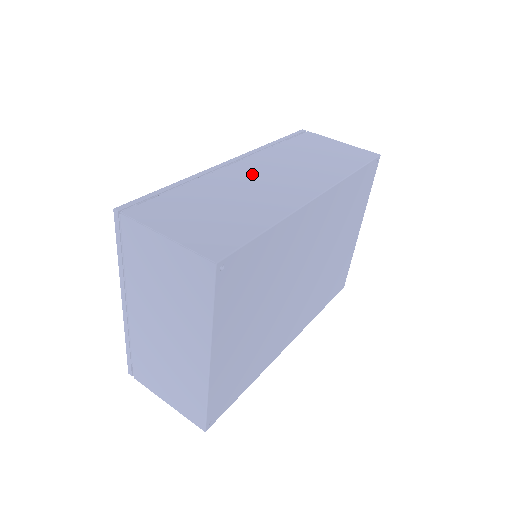
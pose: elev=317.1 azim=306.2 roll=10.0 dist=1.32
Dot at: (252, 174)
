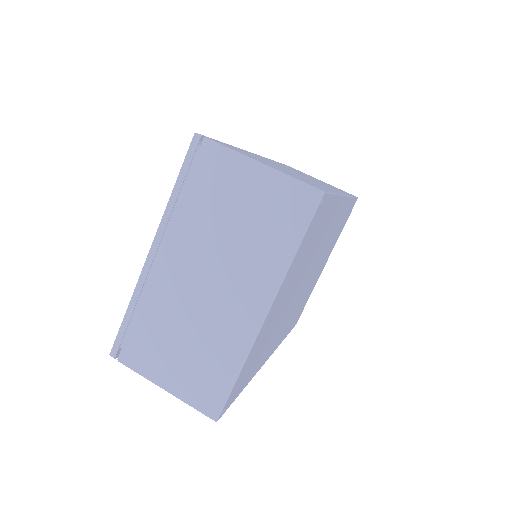
Dot at: occluded
